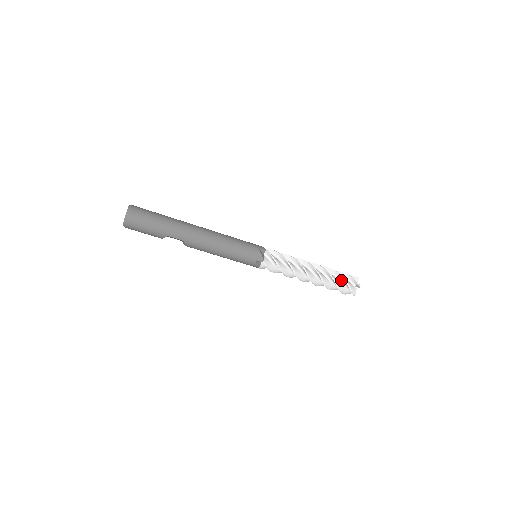
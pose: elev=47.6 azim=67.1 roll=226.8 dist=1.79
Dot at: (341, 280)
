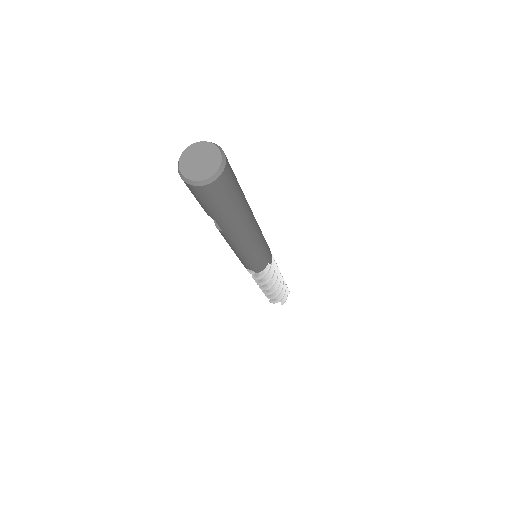
Dot at: occluded
